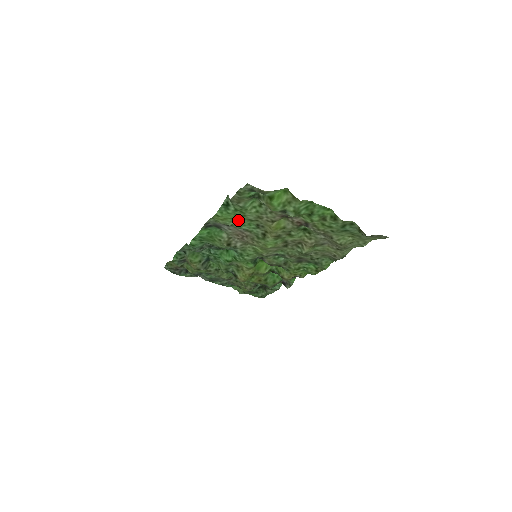
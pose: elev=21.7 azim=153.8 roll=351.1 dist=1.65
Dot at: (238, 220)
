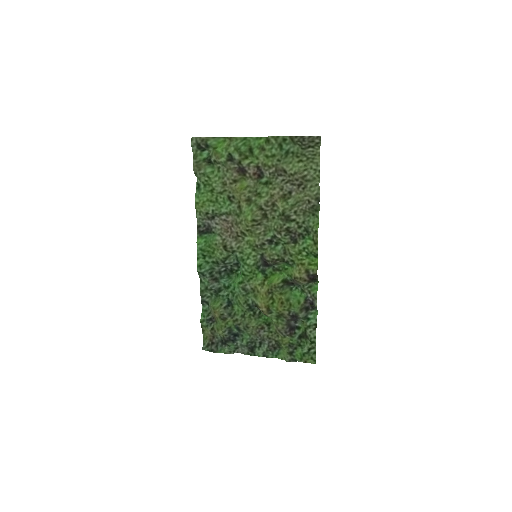
Dot at: (213, 201)
